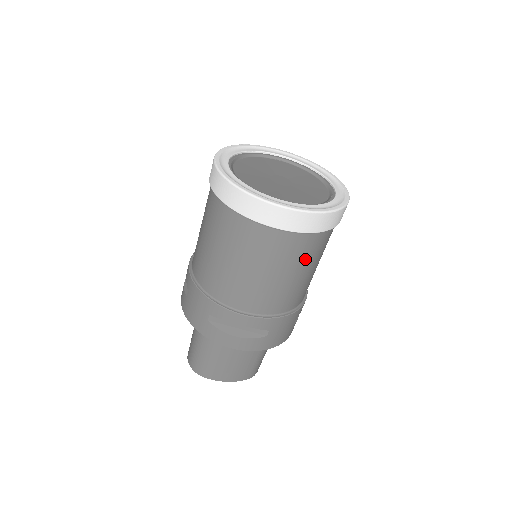
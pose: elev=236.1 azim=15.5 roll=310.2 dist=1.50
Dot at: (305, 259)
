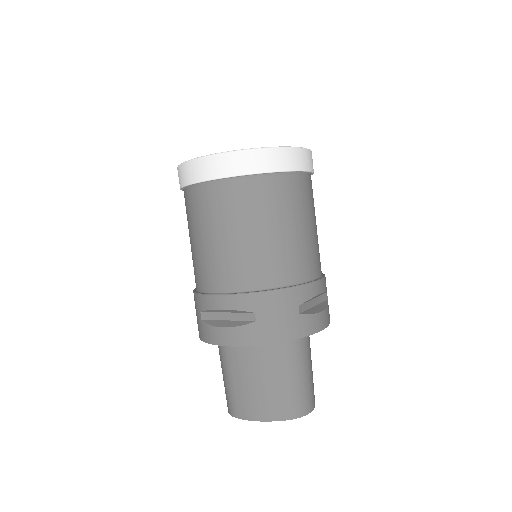
Dot at: (257, 211)
